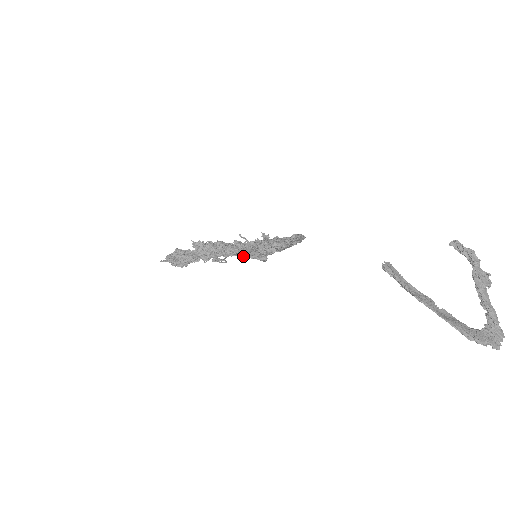
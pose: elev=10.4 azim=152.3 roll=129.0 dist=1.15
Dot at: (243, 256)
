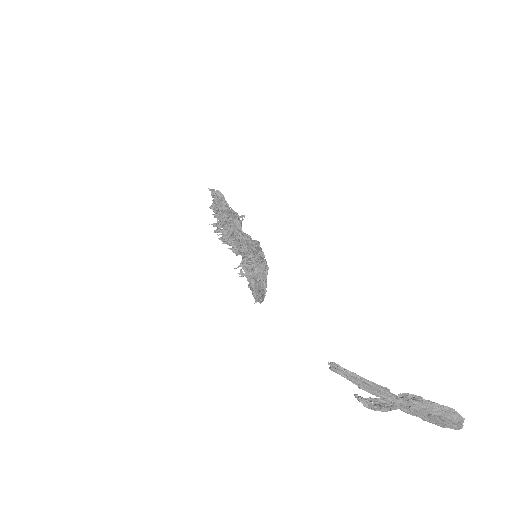
Dot at: occluded
